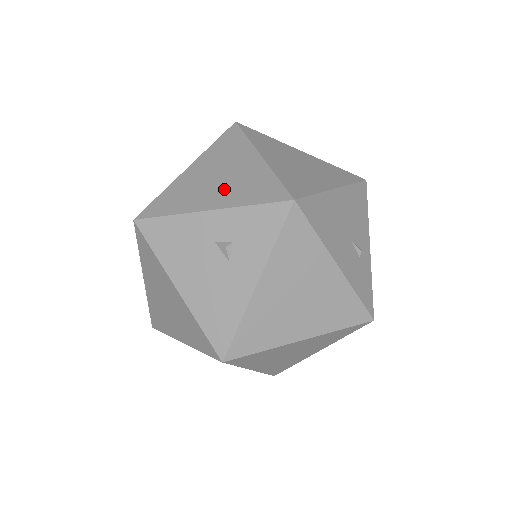
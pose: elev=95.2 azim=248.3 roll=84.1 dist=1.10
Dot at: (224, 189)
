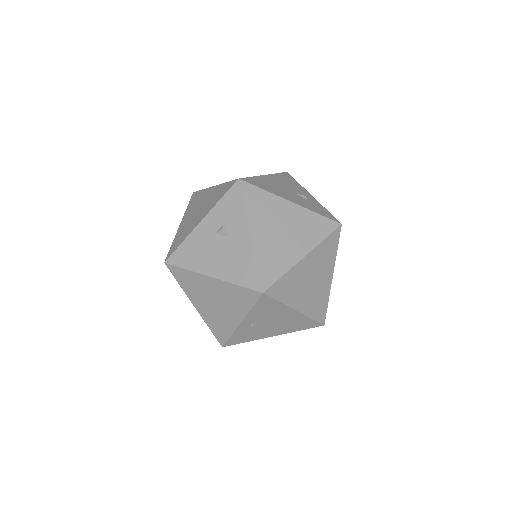
Dot at: (203, 210)
